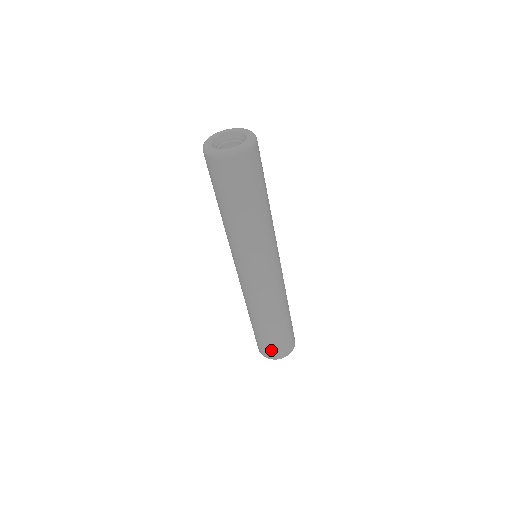
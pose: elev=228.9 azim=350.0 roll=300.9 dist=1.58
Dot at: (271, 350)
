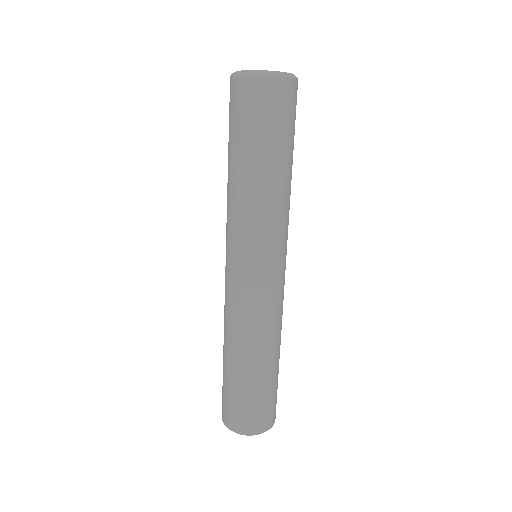
Dot at: (247, 416)
